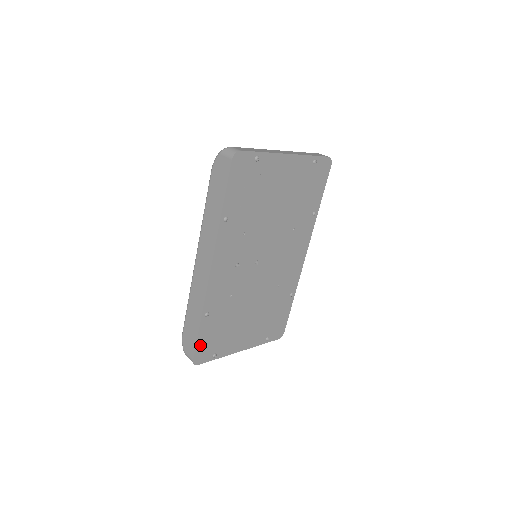
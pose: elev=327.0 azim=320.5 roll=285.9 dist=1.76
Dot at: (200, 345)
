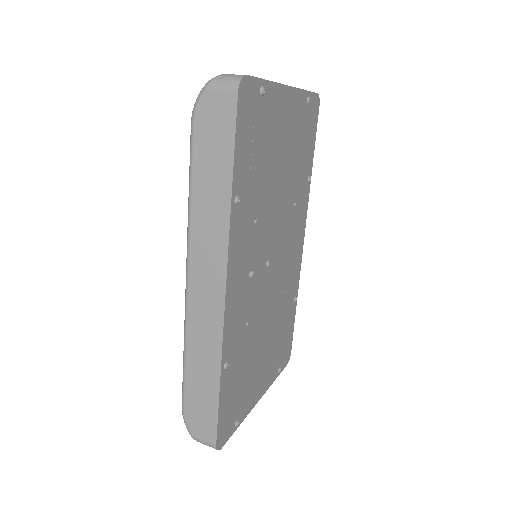
Dot at: (221, 417)
